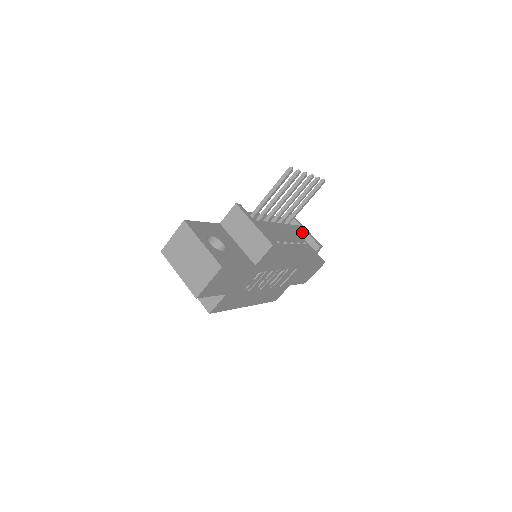
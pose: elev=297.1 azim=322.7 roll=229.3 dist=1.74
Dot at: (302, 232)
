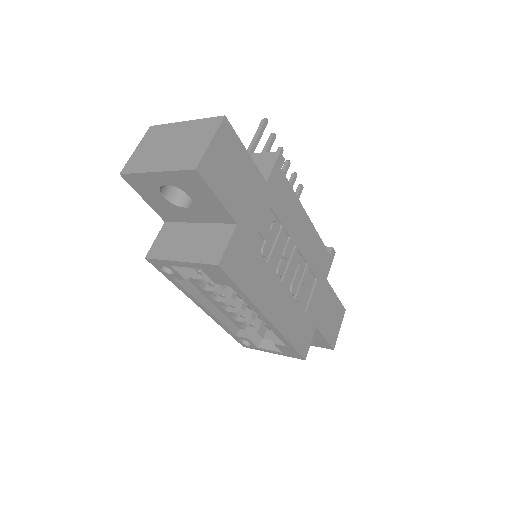
Dot at: occluded
